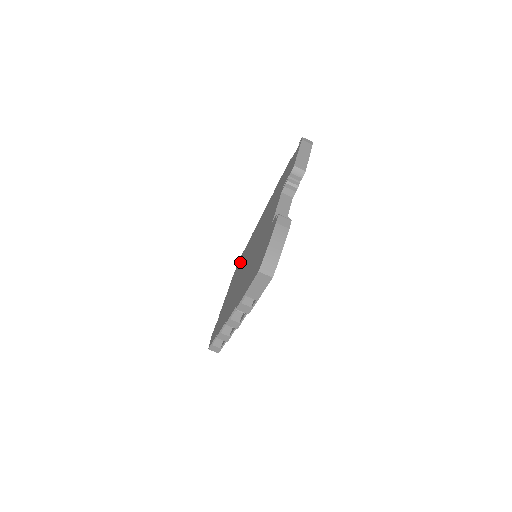
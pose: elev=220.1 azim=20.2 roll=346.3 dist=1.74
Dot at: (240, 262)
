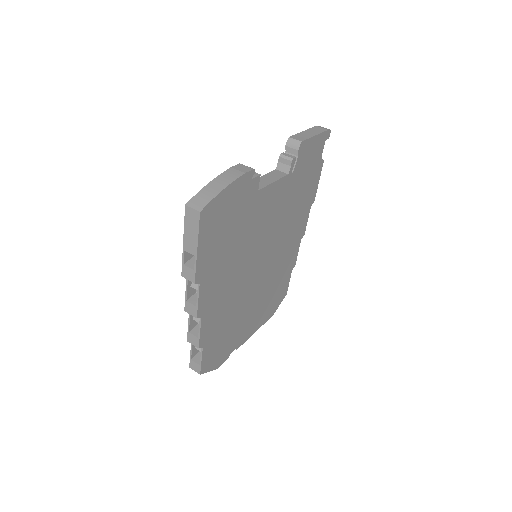
Dot at: occluded
